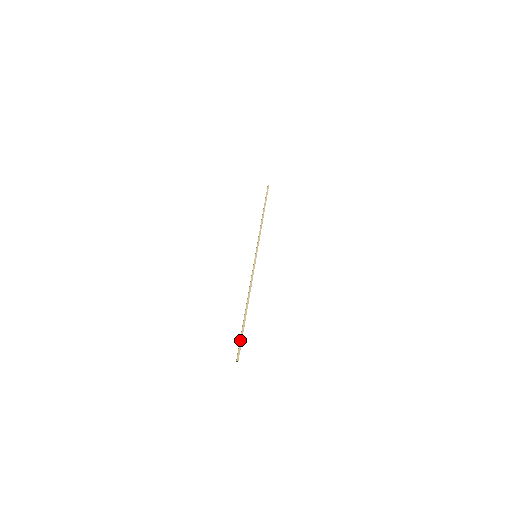
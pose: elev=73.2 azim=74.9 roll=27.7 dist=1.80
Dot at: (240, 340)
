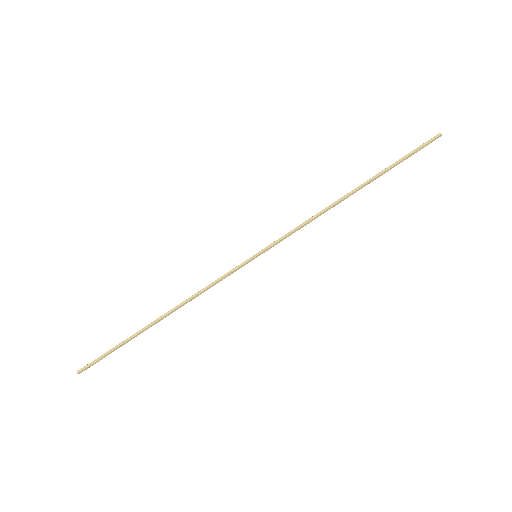
Dot at: (106, 355)
